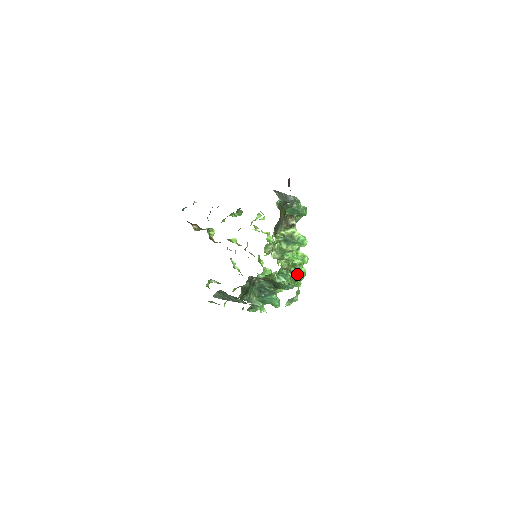
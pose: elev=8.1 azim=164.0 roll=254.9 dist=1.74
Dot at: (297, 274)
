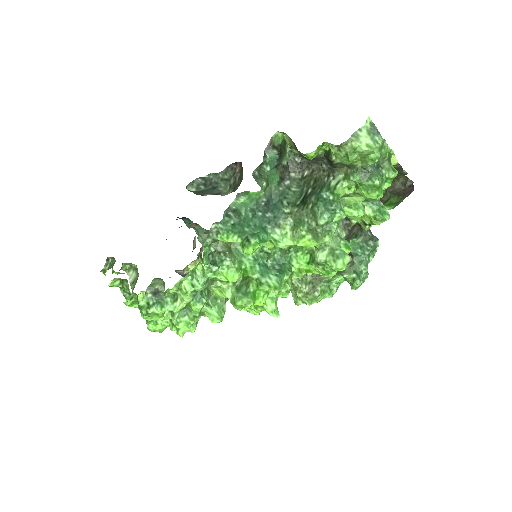
Dot at: (380, 171)
